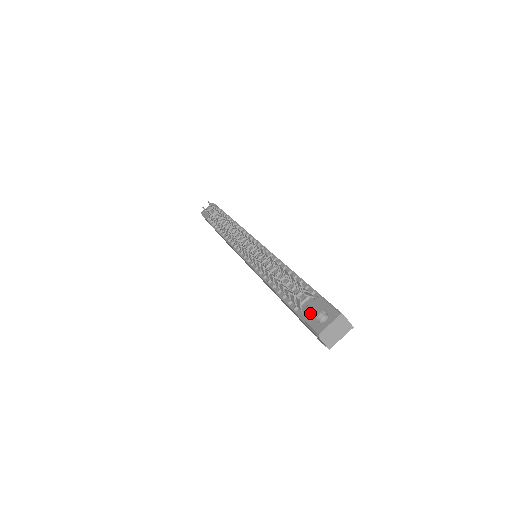
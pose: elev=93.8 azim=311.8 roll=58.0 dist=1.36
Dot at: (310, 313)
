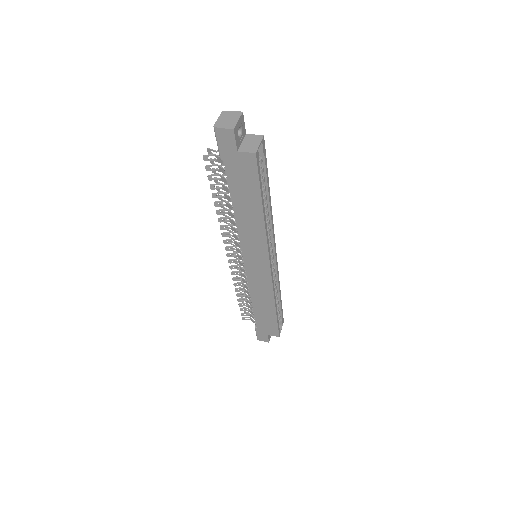
Dot at: occluded
